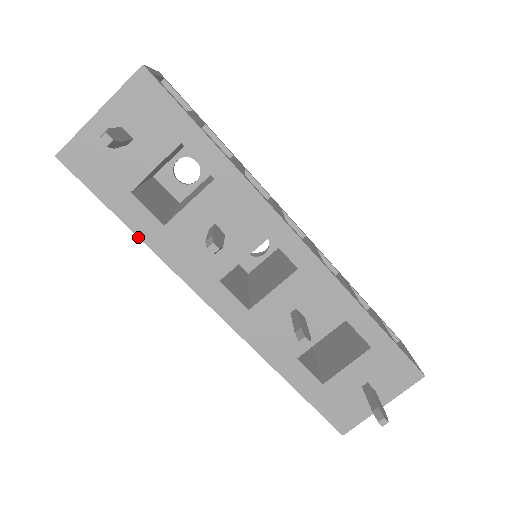
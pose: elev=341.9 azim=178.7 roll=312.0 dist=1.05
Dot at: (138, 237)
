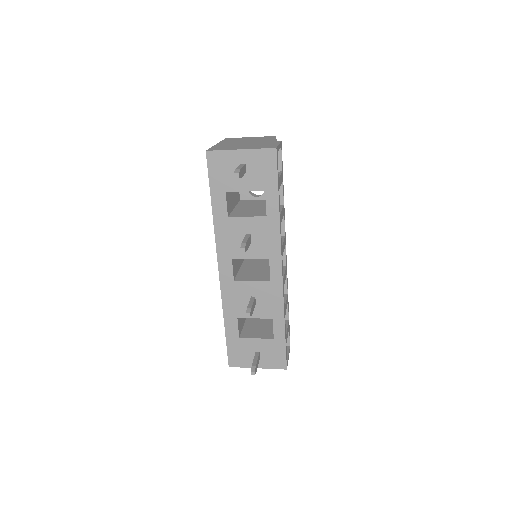
Dot at: (212, 212)
